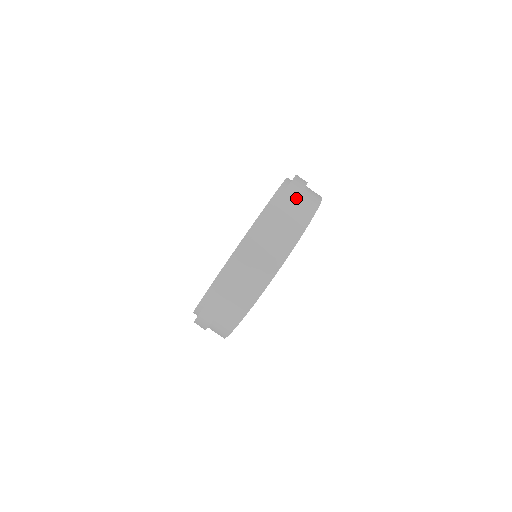
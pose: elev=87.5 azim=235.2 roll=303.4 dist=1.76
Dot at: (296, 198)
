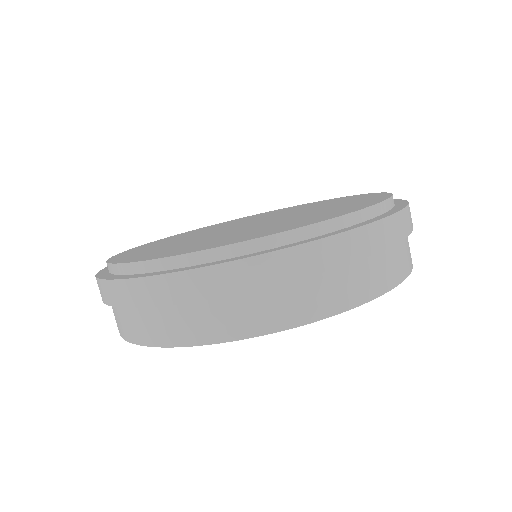
Dot at: (352, 259)
